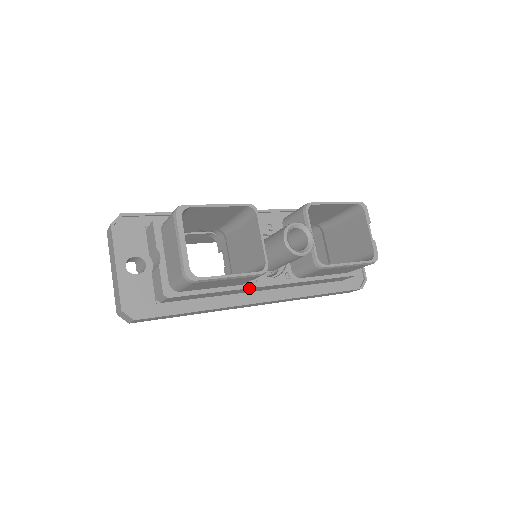
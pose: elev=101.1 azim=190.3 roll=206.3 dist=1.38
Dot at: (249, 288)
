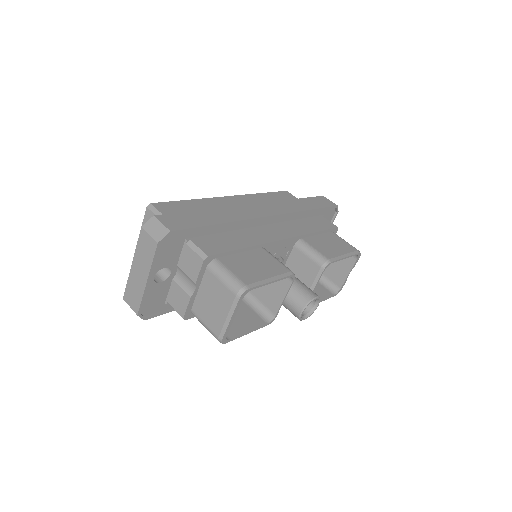
Dot at: occluded
